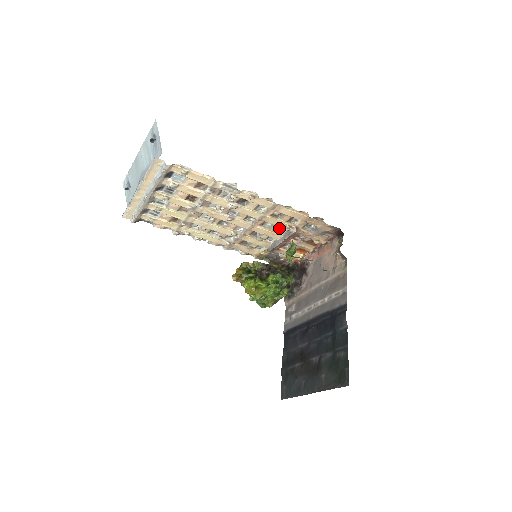
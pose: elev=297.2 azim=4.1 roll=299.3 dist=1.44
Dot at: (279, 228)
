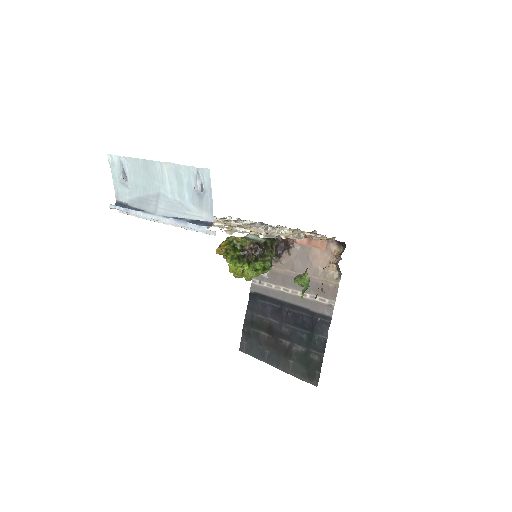
Dot at: occluded
